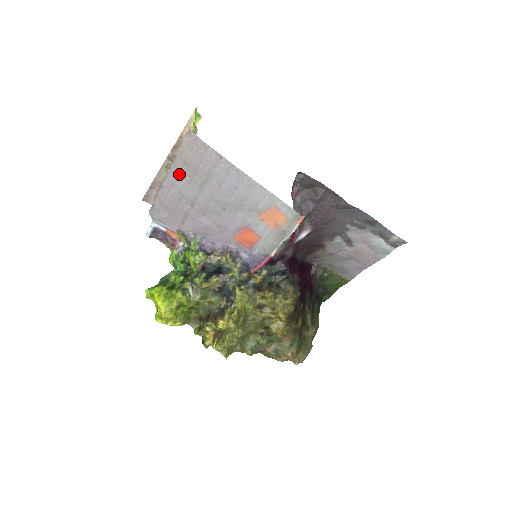
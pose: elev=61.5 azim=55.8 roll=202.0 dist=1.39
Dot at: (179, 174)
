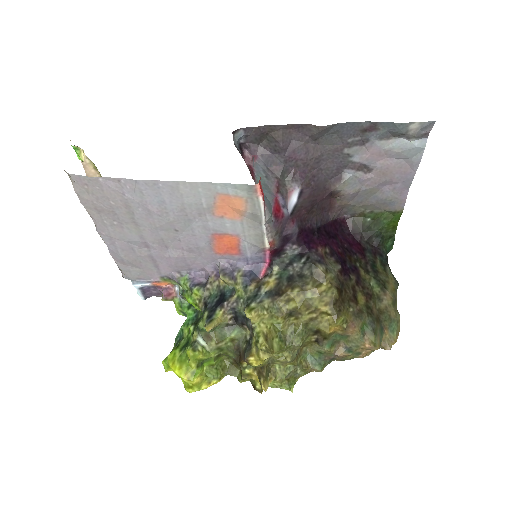
Dot at: (105, 224)
